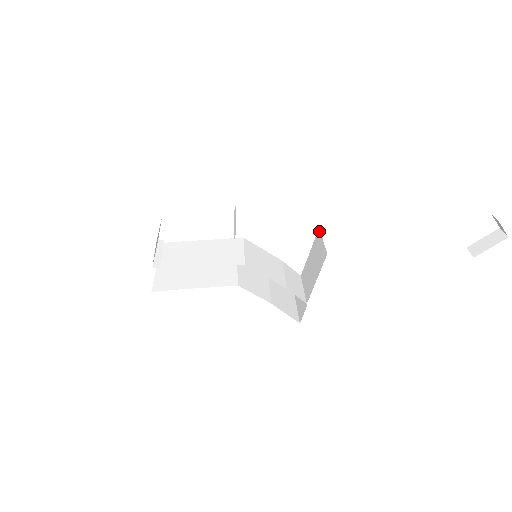
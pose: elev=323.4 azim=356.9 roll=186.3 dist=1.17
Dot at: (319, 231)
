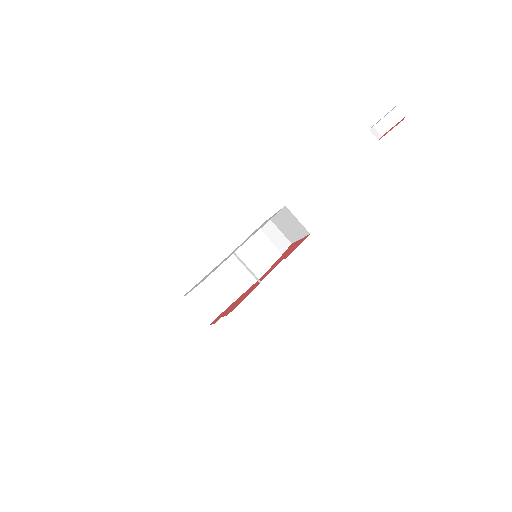
Dot at: (287, 209)
